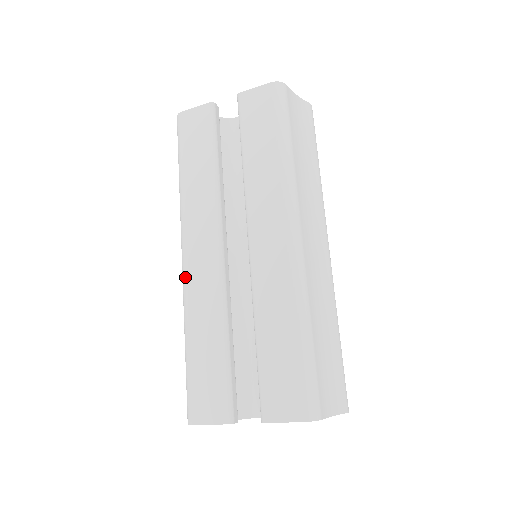
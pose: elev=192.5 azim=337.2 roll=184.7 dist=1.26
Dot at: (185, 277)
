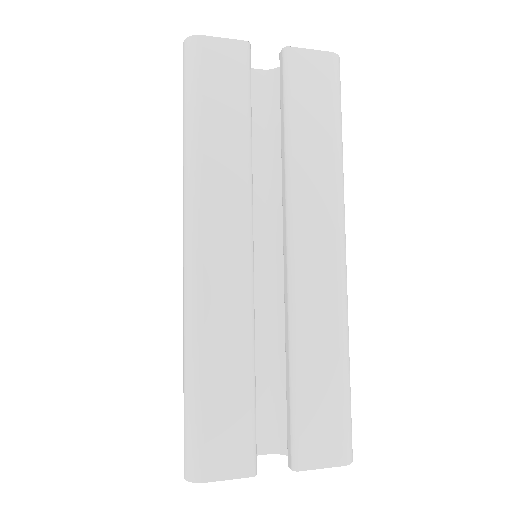
Dot at: (197, 281)
